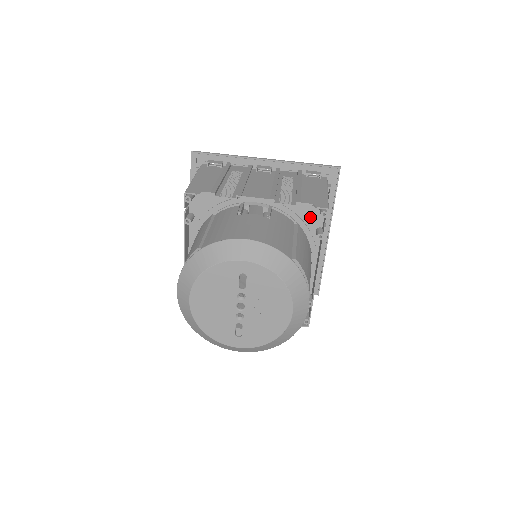
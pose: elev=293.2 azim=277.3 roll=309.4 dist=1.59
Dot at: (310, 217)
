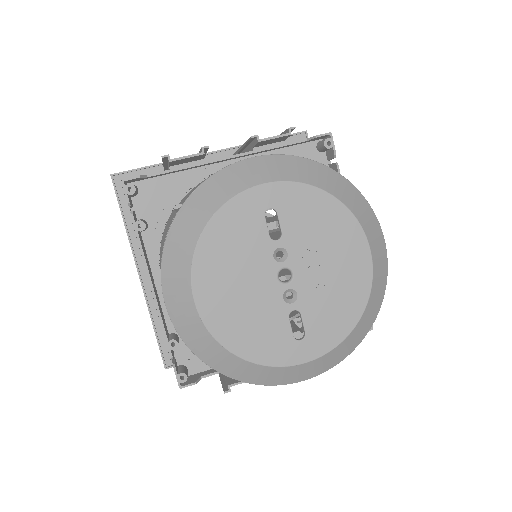
Dot at: occluded
